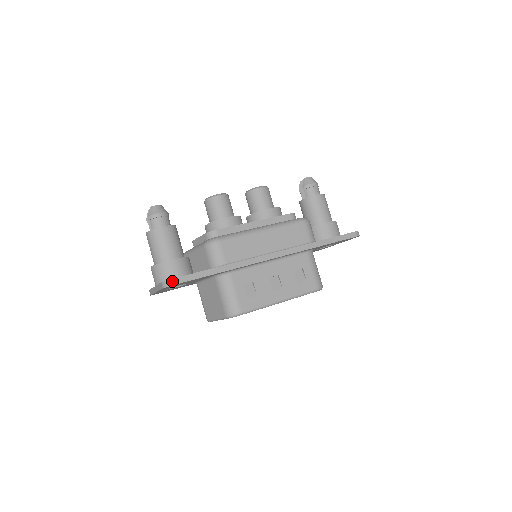
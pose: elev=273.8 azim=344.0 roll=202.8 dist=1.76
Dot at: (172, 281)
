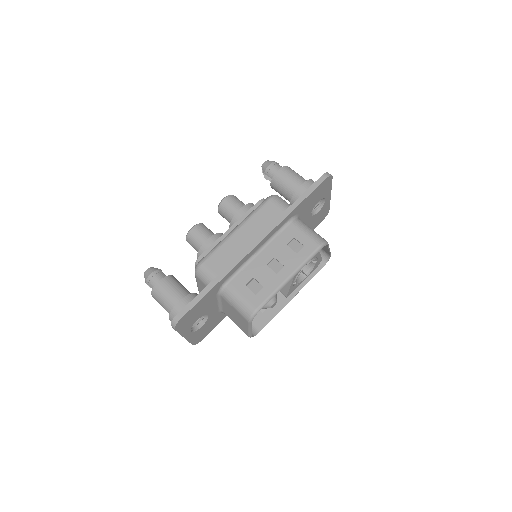
Dot at: (176, 319)
